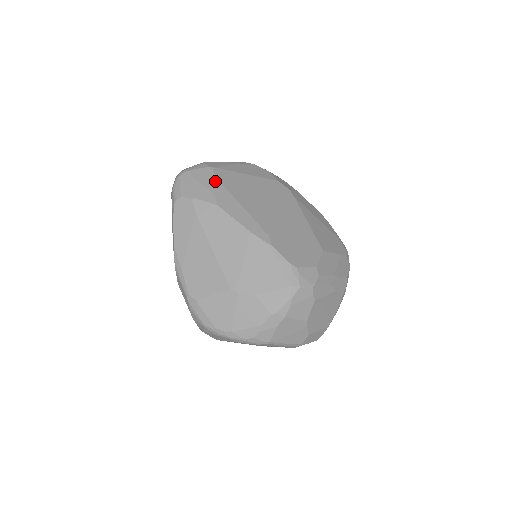
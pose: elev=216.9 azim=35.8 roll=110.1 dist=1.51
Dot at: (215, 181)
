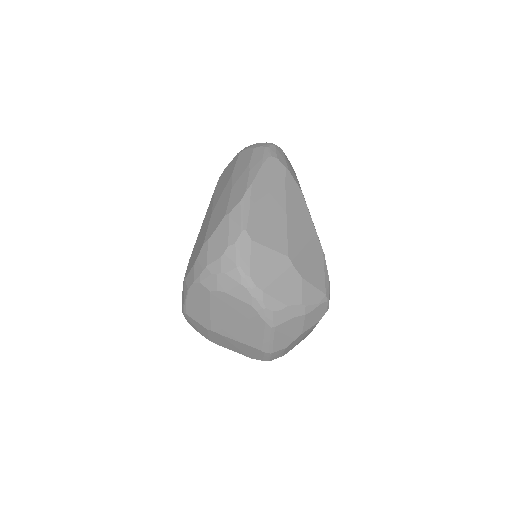
Dot at: occluded
